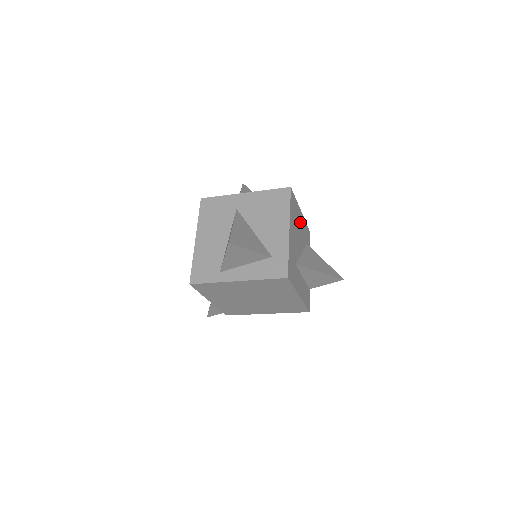
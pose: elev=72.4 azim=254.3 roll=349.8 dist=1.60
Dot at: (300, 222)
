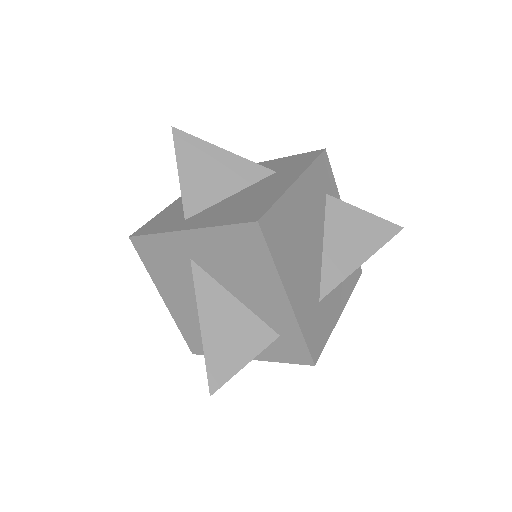
Dot at: (301, 207)
